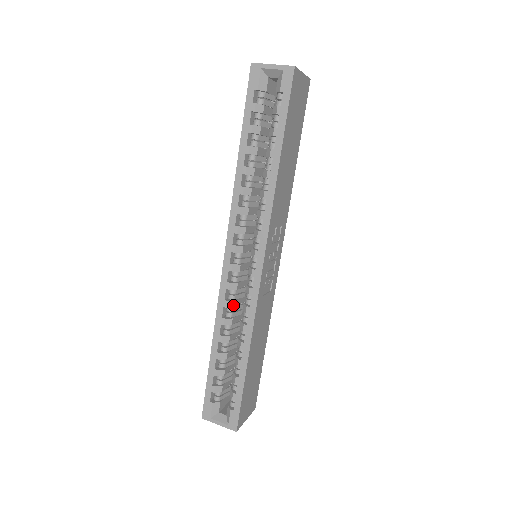
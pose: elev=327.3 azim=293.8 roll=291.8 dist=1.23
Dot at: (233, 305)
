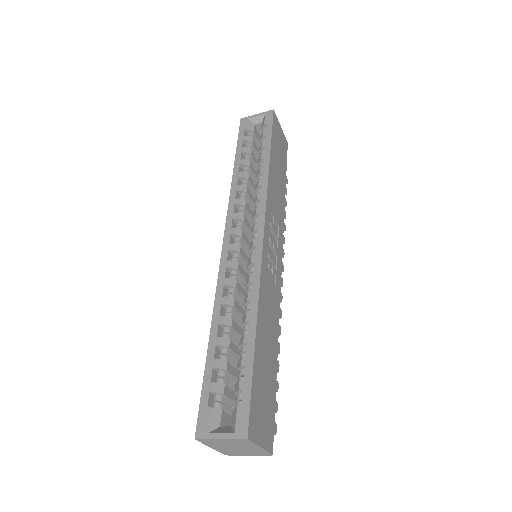
Dot at: (234, 284)
